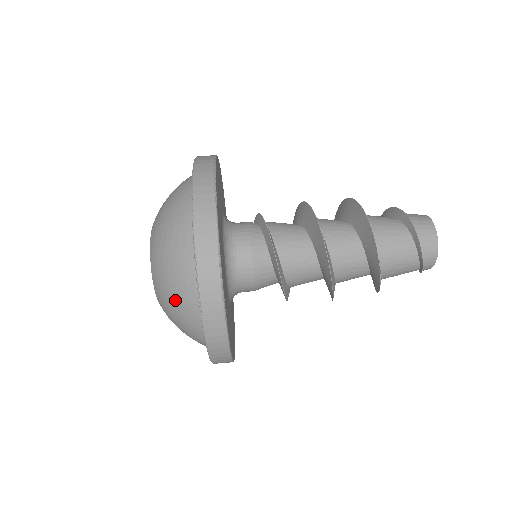
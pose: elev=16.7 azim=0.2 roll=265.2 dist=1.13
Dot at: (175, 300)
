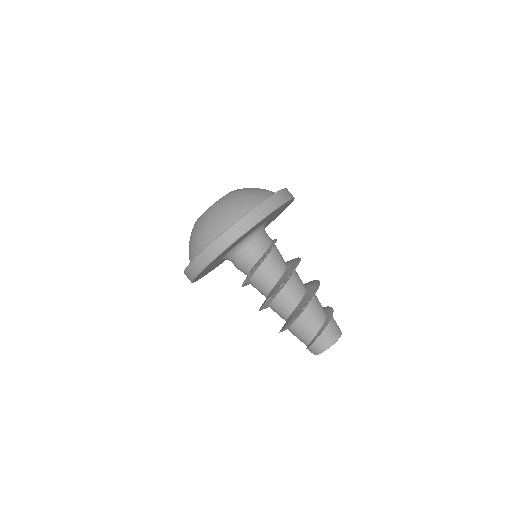
Dot at: (189, 246)
